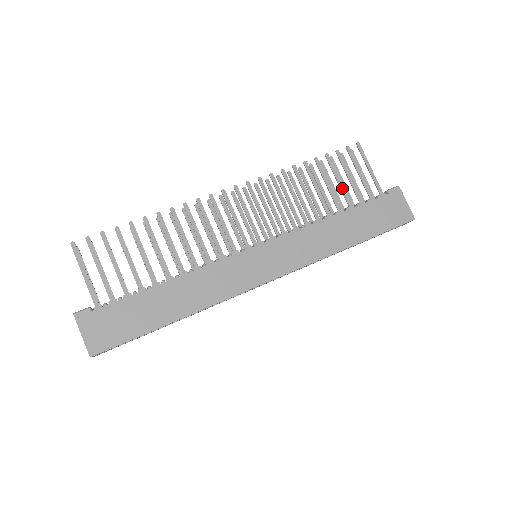
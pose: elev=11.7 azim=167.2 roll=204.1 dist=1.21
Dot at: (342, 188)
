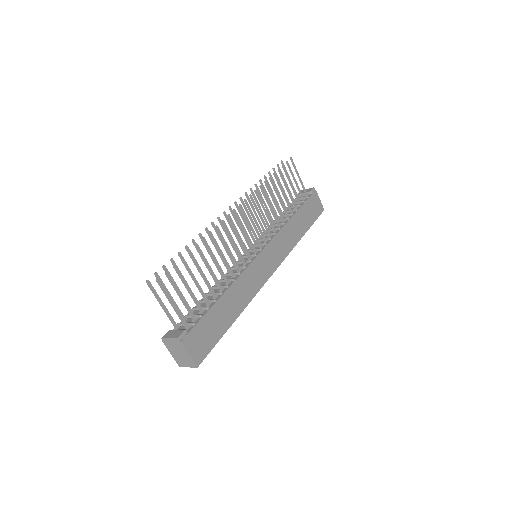
Dot at: (290, 194)
